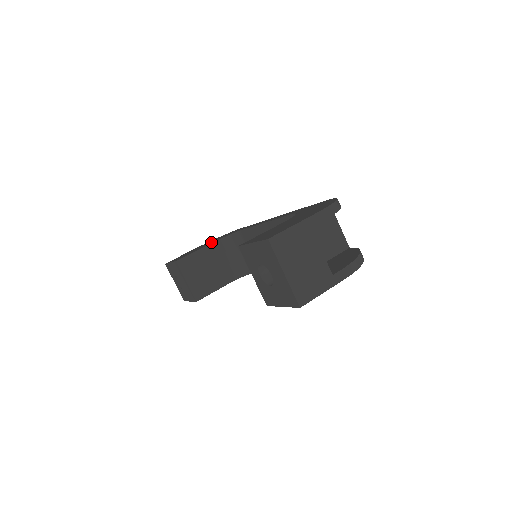
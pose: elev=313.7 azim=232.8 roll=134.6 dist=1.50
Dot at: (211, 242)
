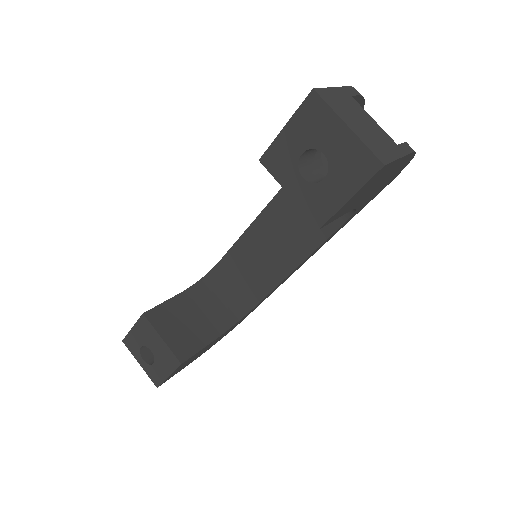
Dot at: occluded
